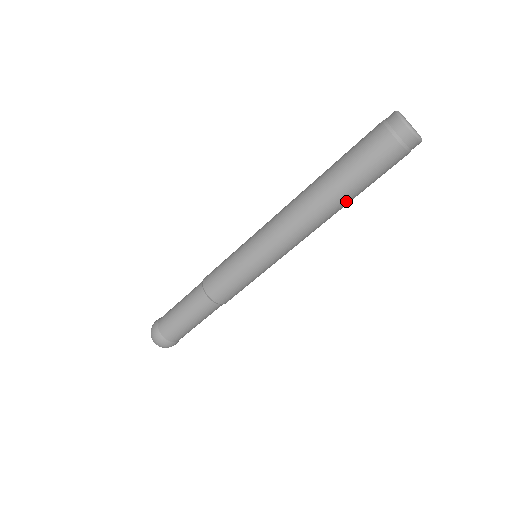
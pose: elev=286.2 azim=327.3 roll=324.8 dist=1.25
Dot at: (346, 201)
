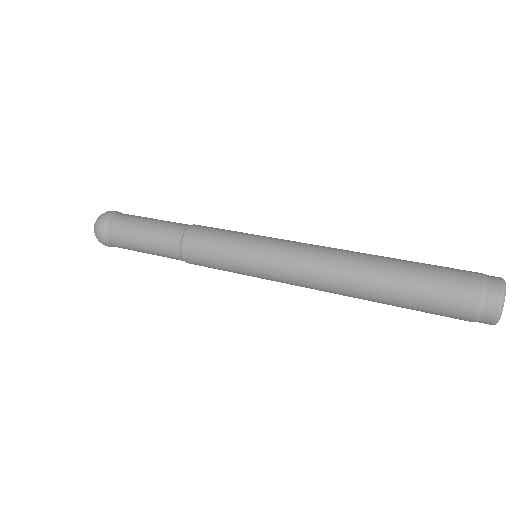
Dot at: (381, 302)
